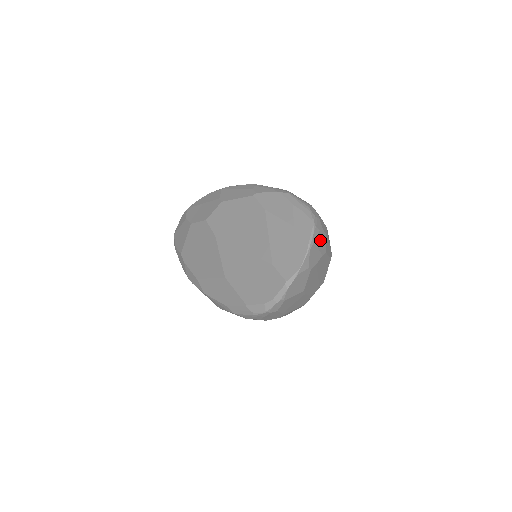
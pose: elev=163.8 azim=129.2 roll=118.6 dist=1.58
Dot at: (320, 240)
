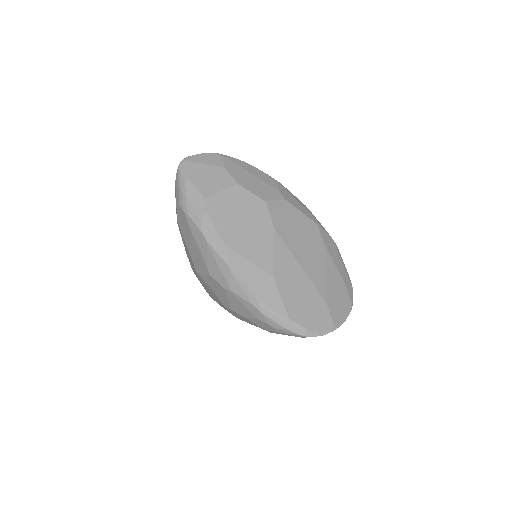
Dot at: occluded
